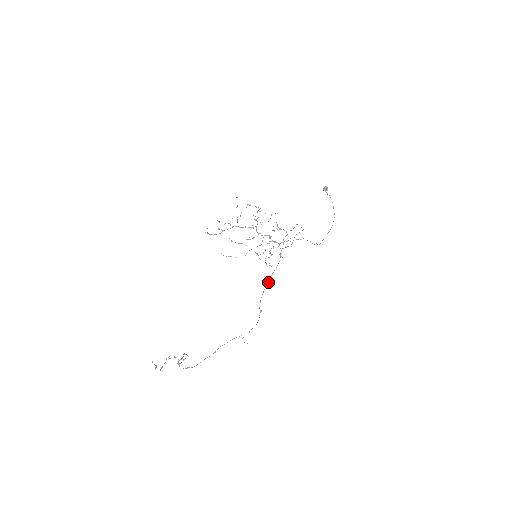
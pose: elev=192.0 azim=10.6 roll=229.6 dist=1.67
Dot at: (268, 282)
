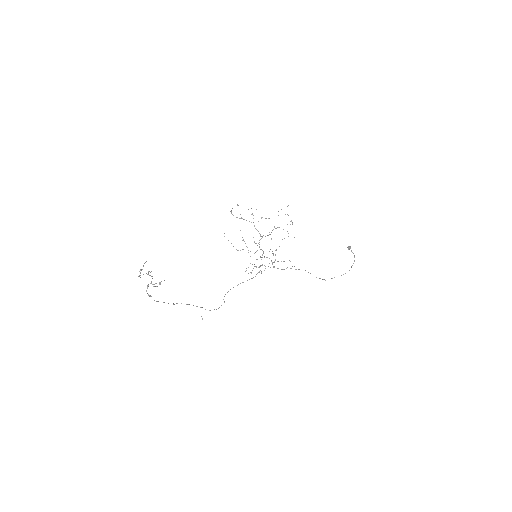
Dot at: (237, 285)
